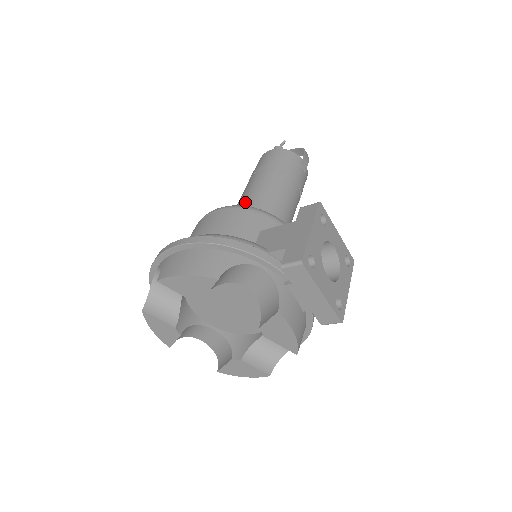
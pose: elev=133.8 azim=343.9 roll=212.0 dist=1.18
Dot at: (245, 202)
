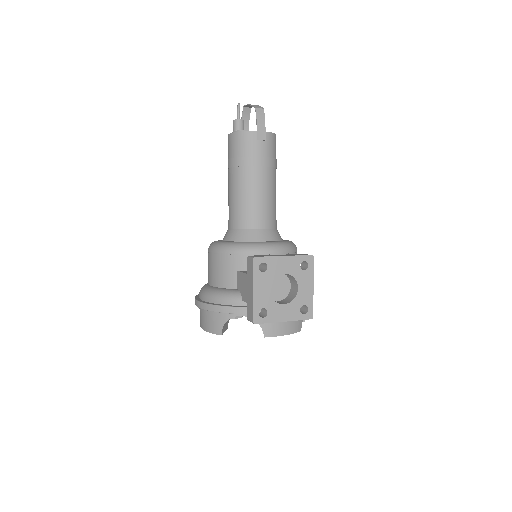
Dot at: (229, 215)
